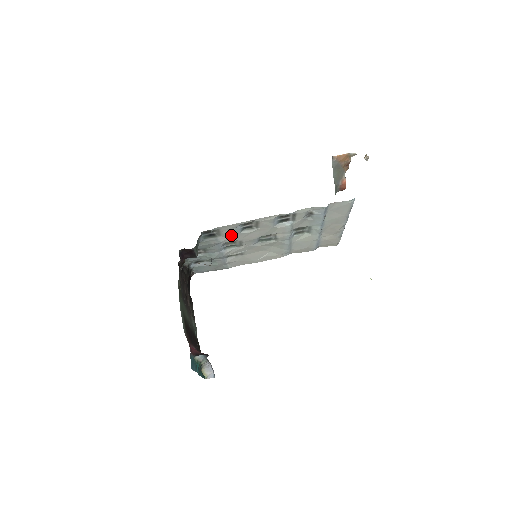
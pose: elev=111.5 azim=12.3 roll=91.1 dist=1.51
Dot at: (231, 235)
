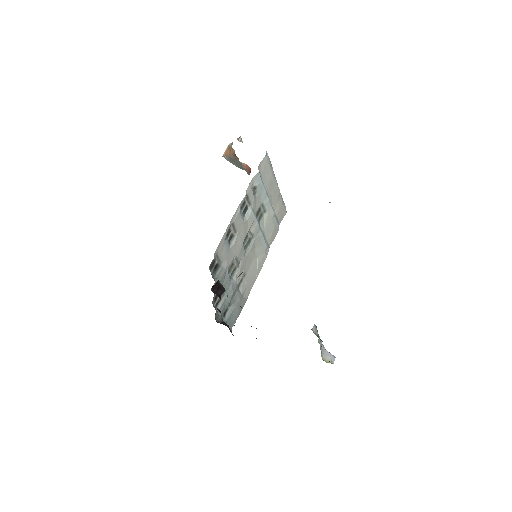
Dot at: (227, 255)
